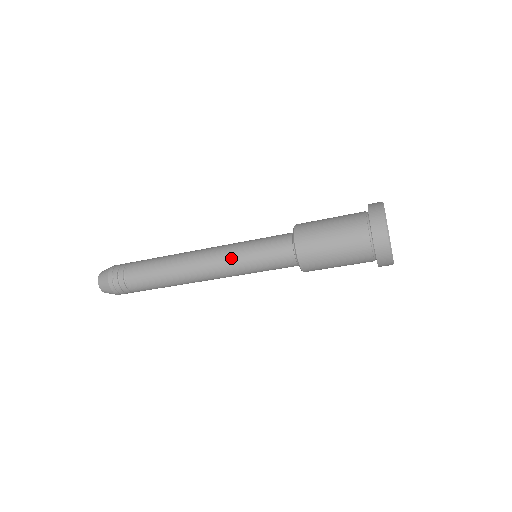
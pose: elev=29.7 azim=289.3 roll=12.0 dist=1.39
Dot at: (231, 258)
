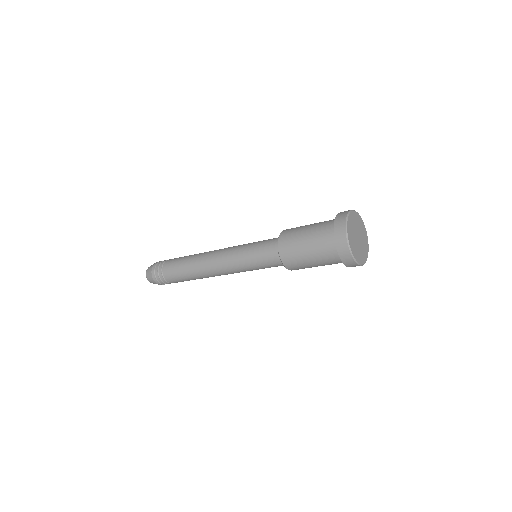
Dot at: (234, 261)
